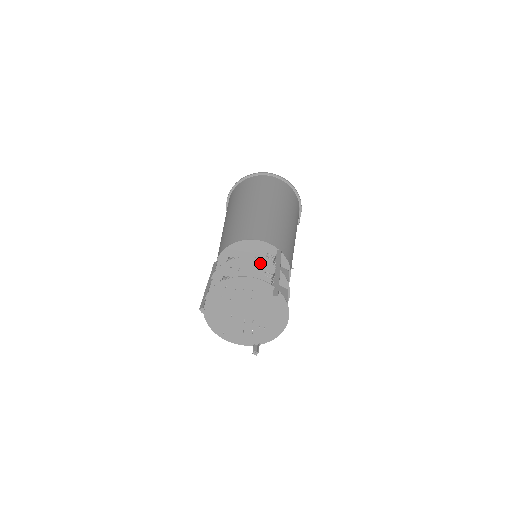
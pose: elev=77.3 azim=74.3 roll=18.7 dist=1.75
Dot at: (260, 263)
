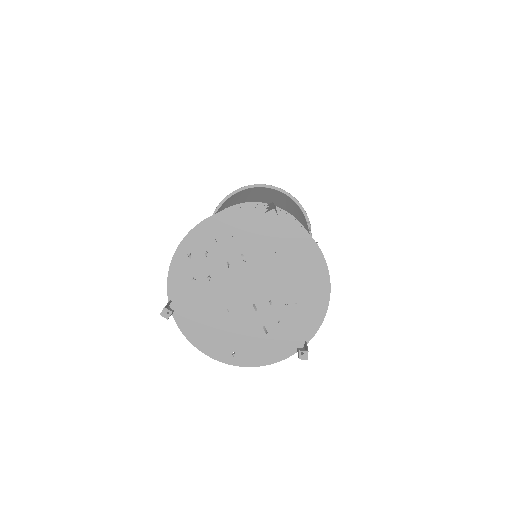
Dot at: occluded
